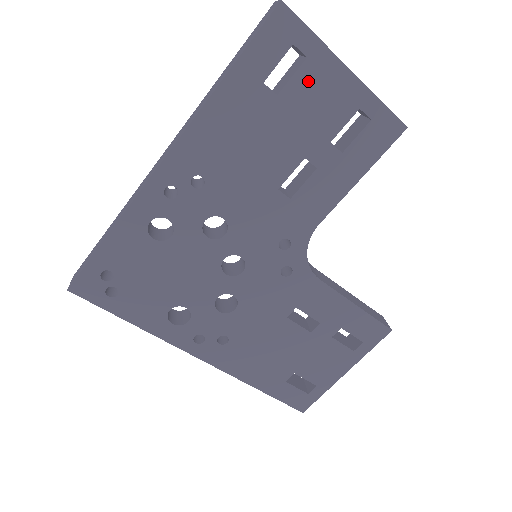
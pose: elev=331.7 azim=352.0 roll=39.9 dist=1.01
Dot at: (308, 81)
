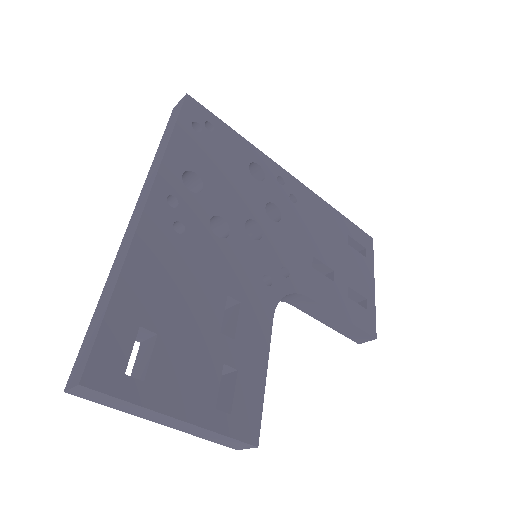
Dot at: (360, 261)
